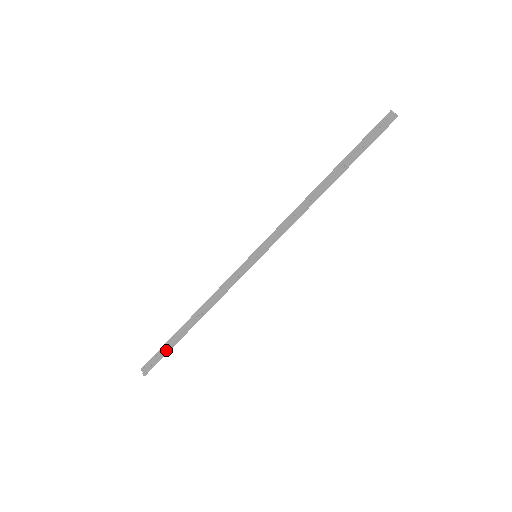
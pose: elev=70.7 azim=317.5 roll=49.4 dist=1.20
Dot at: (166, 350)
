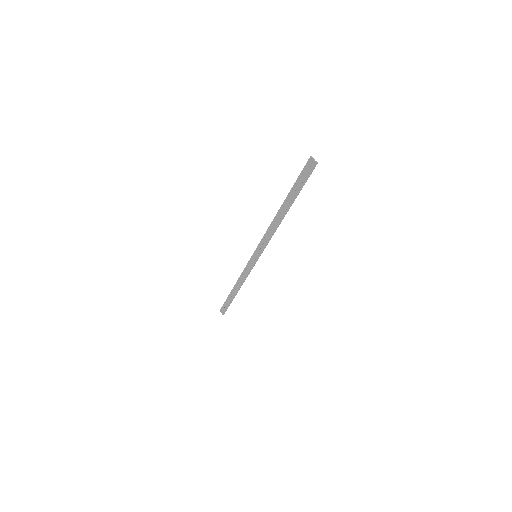
Dot at: (228, 304)
